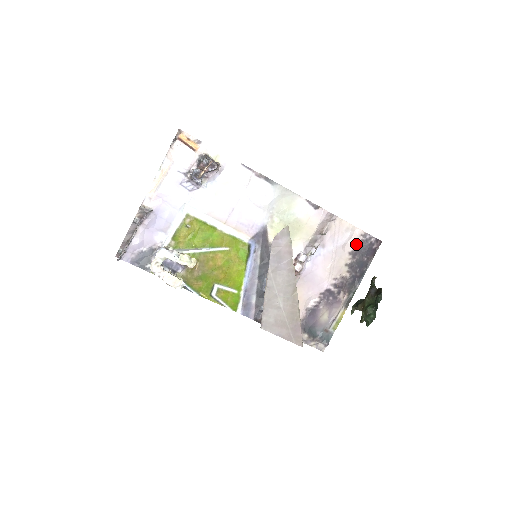
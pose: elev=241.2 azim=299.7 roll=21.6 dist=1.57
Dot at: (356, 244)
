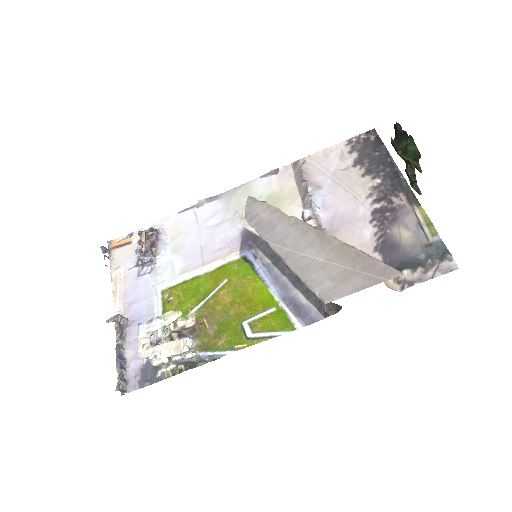
Dot at: (351, 155)
